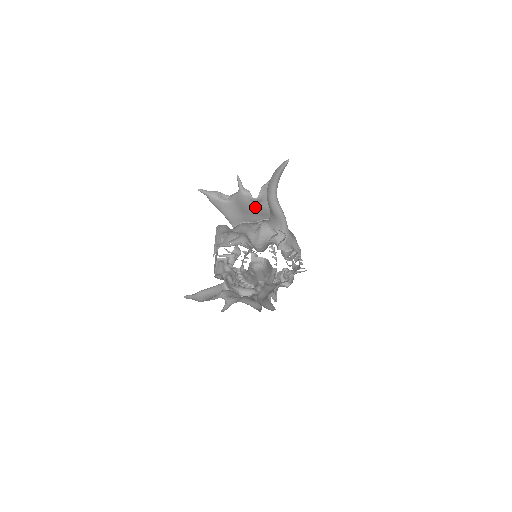
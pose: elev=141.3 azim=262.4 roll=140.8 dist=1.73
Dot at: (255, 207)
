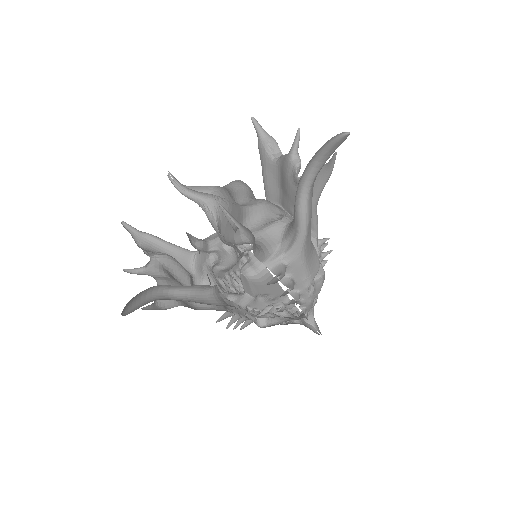
Dot at: (295, 191)
